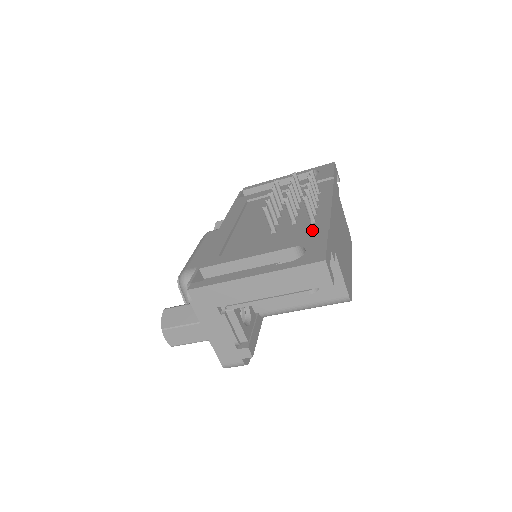
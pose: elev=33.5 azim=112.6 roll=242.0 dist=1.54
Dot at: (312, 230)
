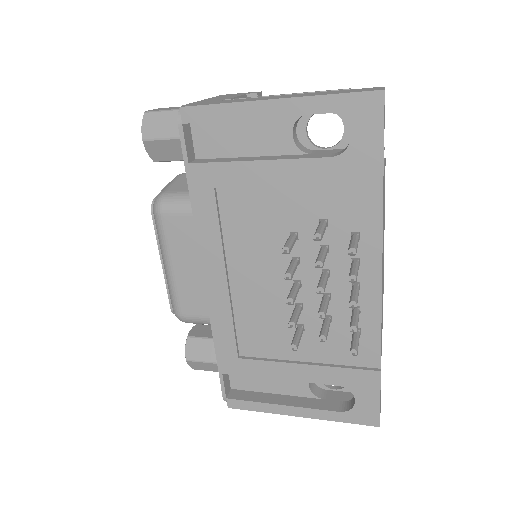
Dot at: occluded
